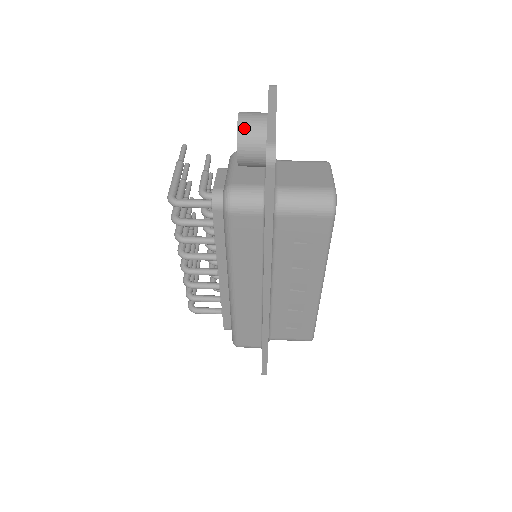
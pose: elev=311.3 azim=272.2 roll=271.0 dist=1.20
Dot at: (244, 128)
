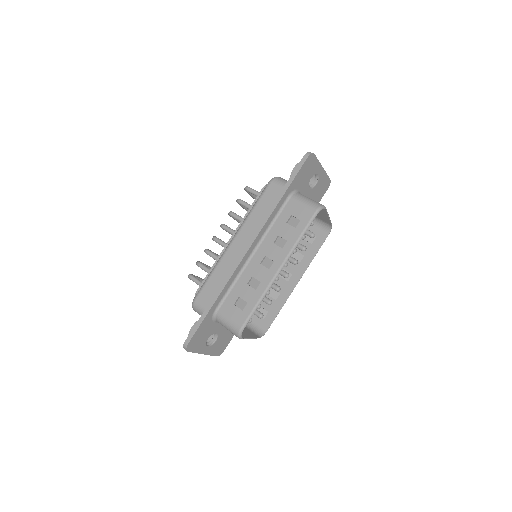
Dot at: occluded
